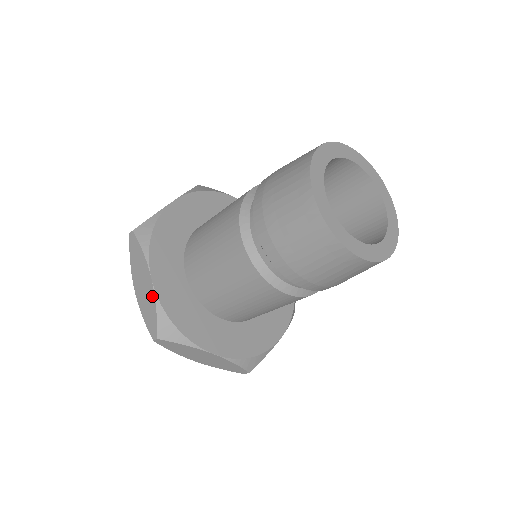
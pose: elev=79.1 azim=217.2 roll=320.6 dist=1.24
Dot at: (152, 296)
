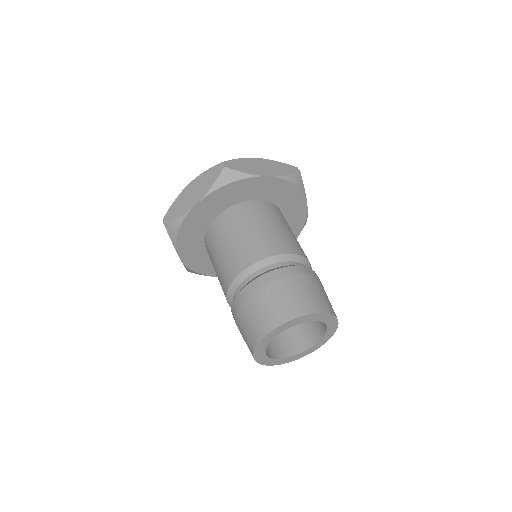
Dot at: (186, 209)
